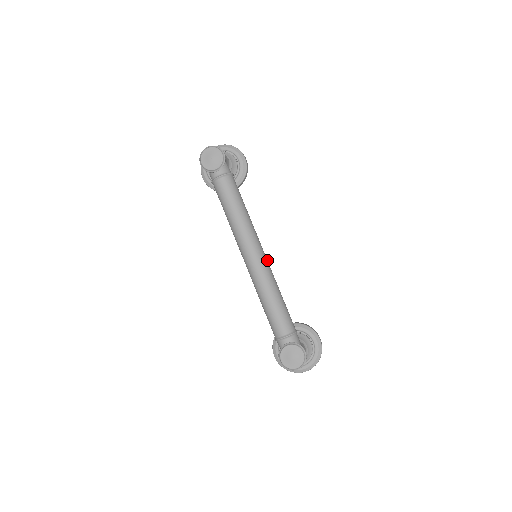
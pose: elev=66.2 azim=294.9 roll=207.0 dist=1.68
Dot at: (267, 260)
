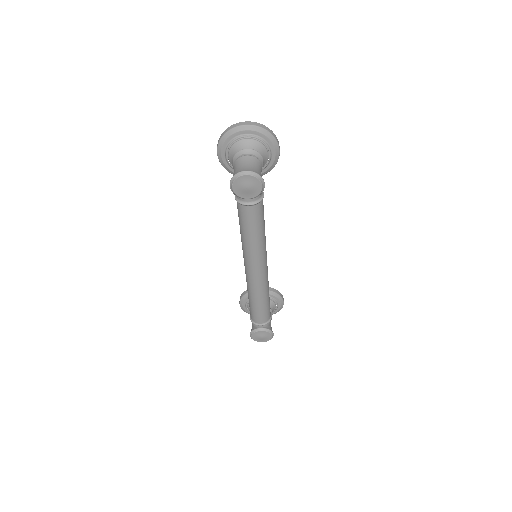
Dot at: (267, 270)
